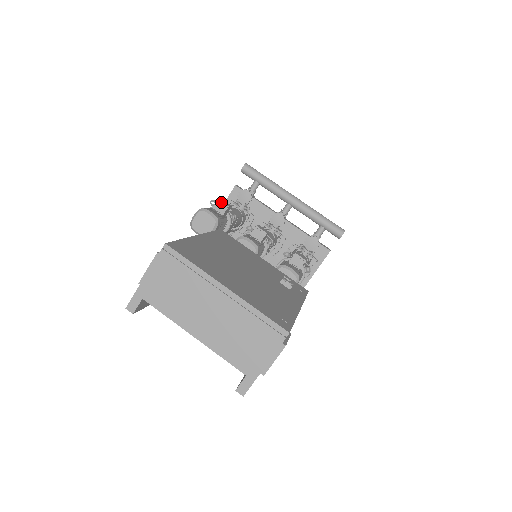
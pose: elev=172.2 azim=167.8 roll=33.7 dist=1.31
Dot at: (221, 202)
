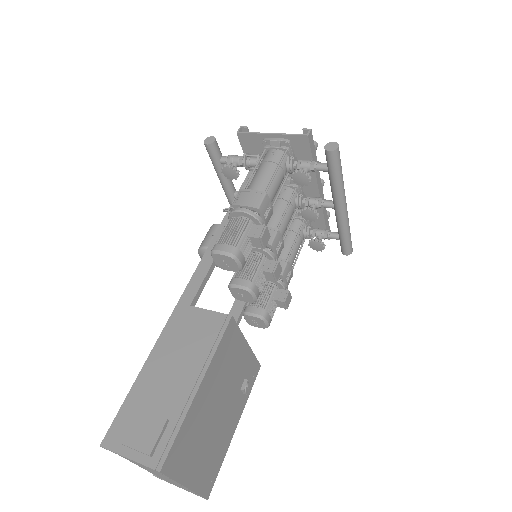
Dot at: (261, 242)
